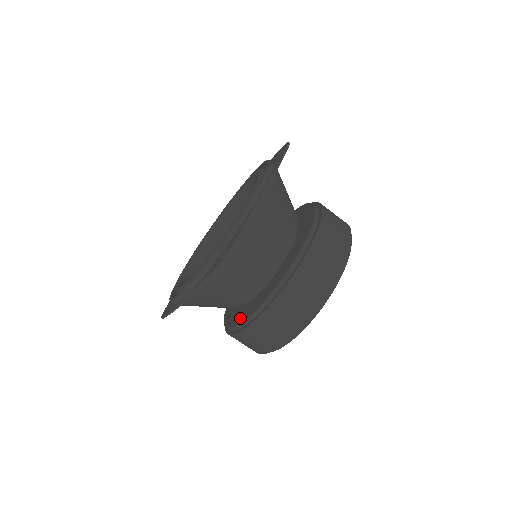
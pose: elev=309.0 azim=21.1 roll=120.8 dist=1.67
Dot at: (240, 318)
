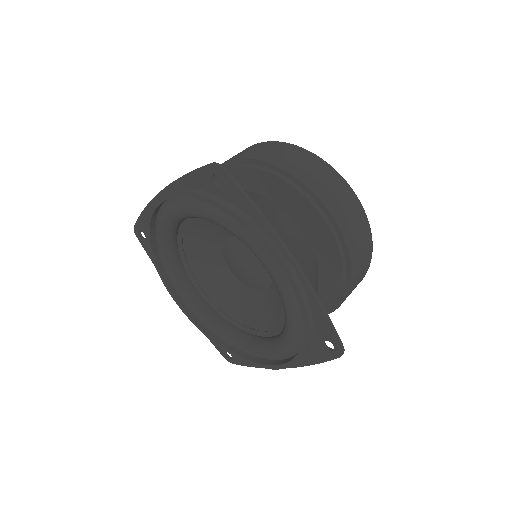
Dot at: occluded
